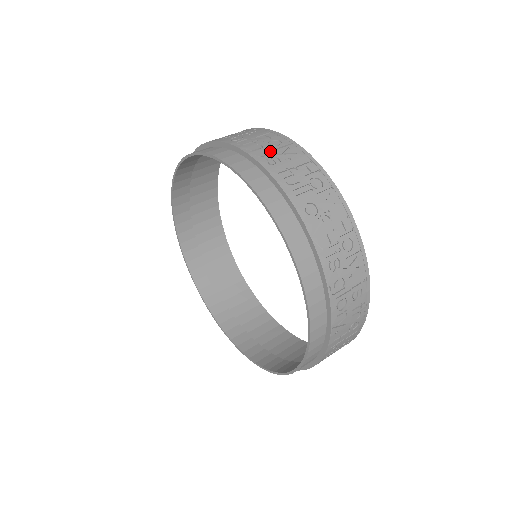
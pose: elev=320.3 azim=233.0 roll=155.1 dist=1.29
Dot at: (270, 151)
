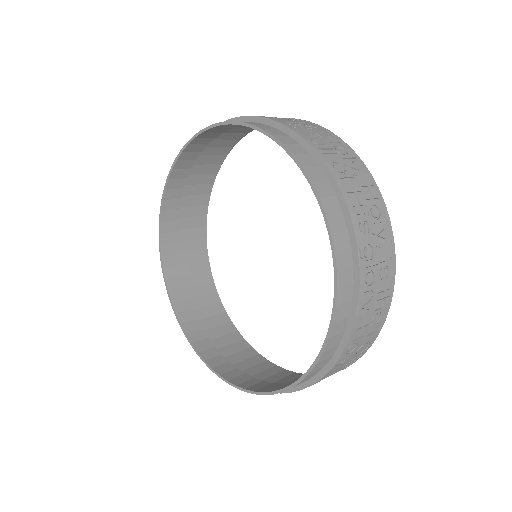
Dot at: (291, 121)
